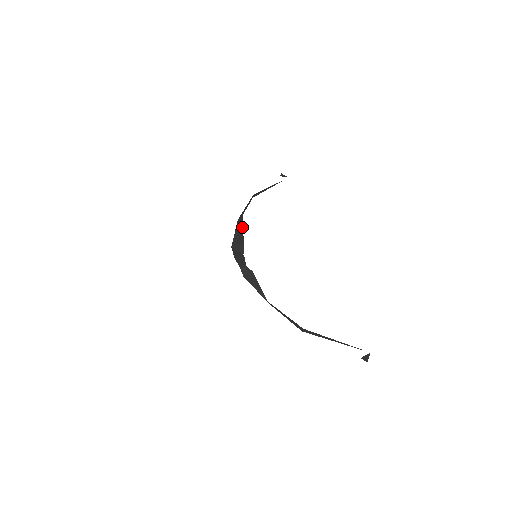
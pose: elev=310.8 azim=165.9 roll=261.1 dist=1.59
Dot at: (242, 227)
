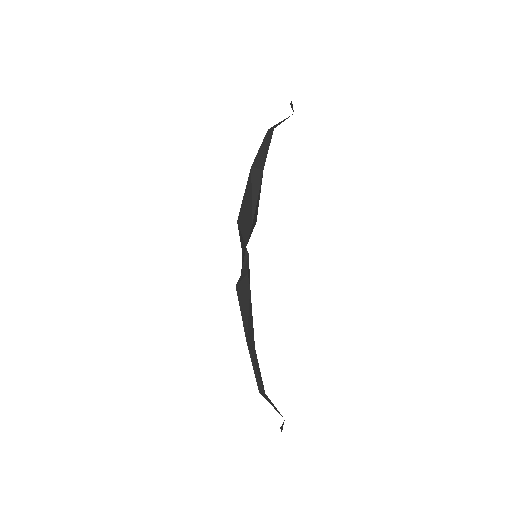
Dot at: (257, 192)
